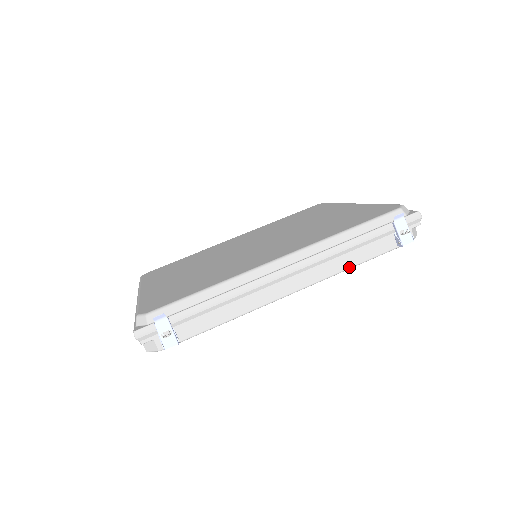
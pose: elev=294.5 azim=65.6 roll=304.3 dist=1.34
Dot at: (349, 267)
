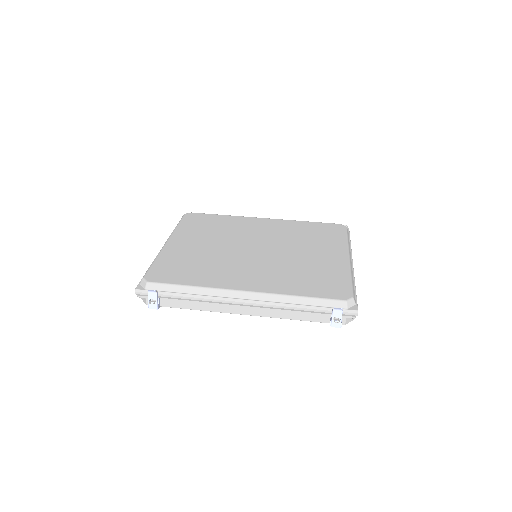
Dot at: occluded
